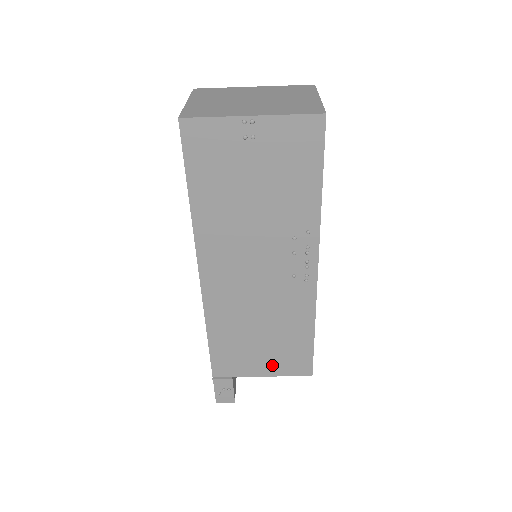
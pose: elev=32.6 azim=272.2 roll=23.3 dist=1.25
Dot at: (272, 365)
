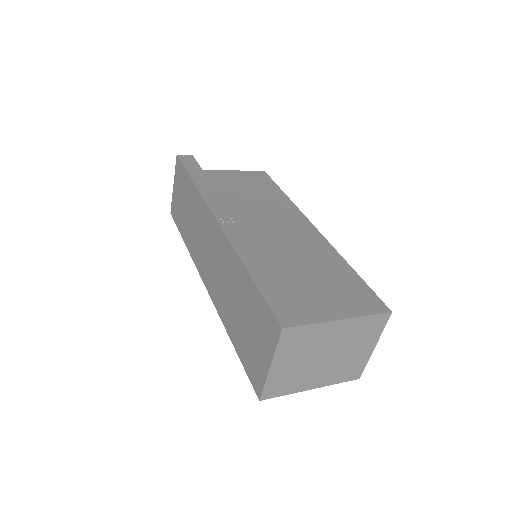
Dot at: occluded
